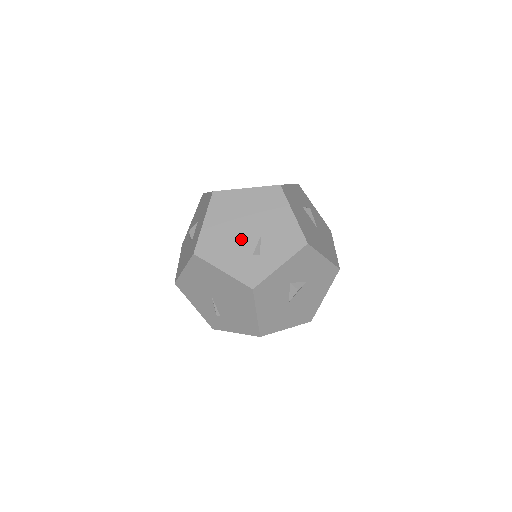
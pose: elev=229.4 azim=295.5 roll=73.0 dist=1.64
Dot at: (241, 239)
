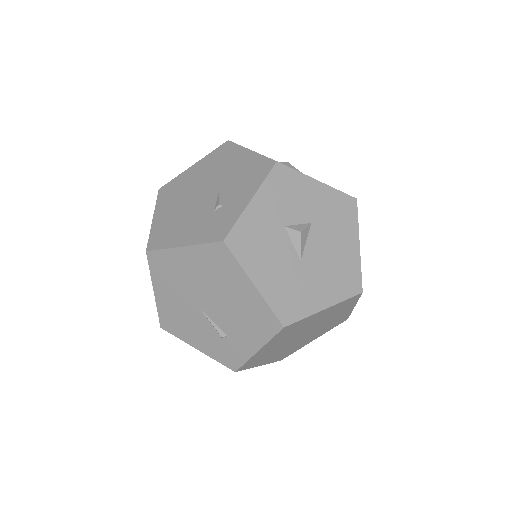
Dot at: (197, 206)
